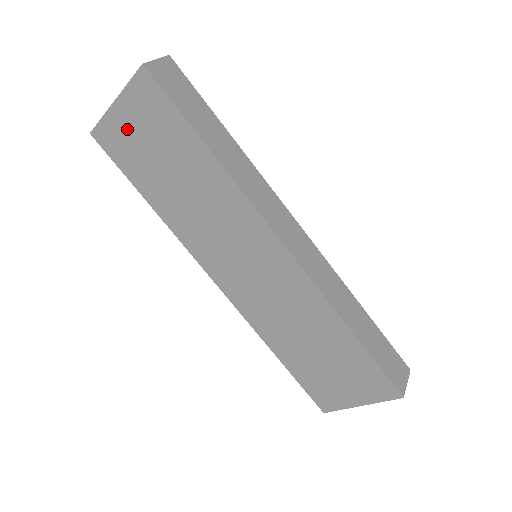
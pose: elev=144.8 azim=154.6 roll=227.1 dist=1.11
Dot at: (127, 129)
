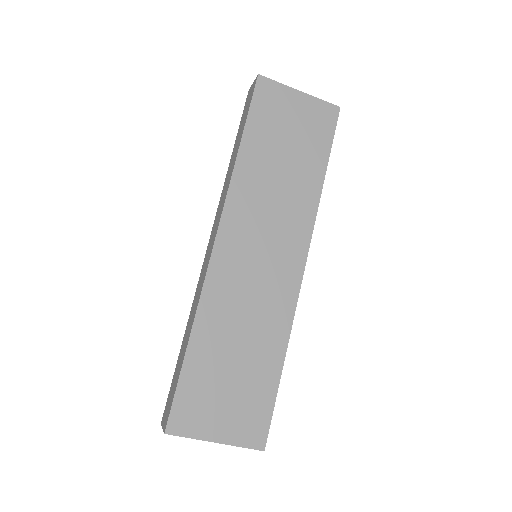
Dot at: (289, 107)
